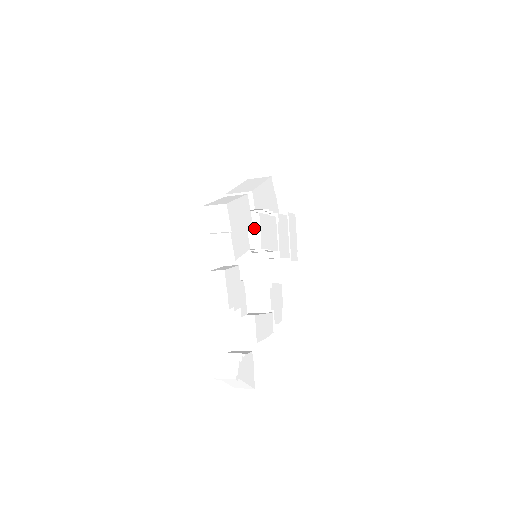
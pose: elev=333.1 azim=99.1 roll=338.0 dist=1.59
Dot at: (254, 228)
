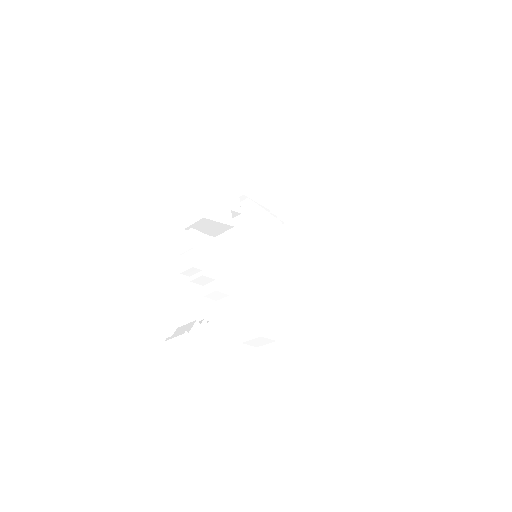
Dot at: (243, 213)
